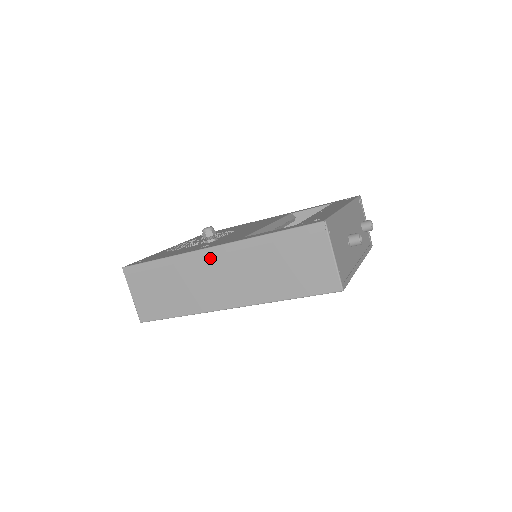
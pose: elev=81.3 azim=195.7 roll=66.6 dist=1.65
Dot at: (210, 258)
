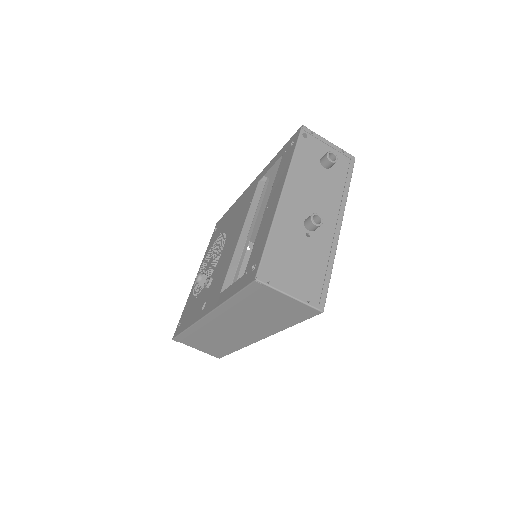
Dot at: (212, 321)
